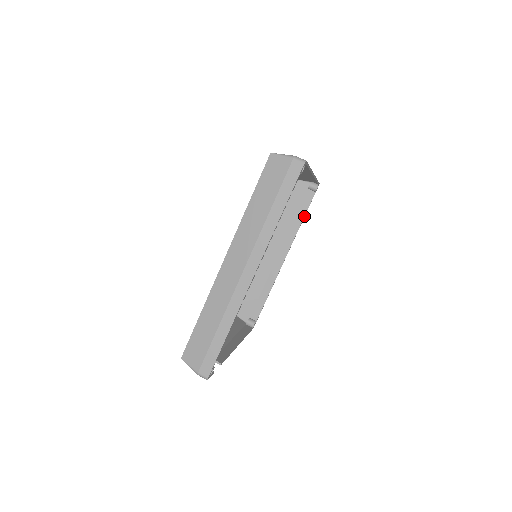
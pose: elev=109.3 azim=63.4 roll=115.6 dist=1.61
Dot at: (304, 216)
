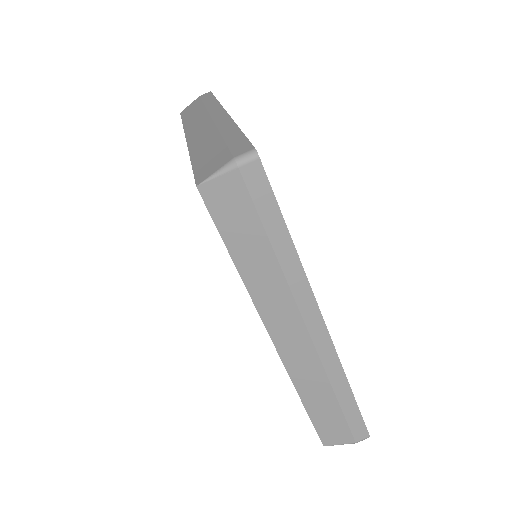
Dot at: occluded
